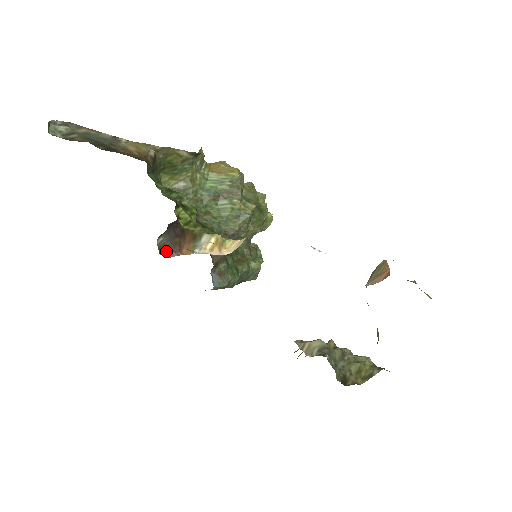
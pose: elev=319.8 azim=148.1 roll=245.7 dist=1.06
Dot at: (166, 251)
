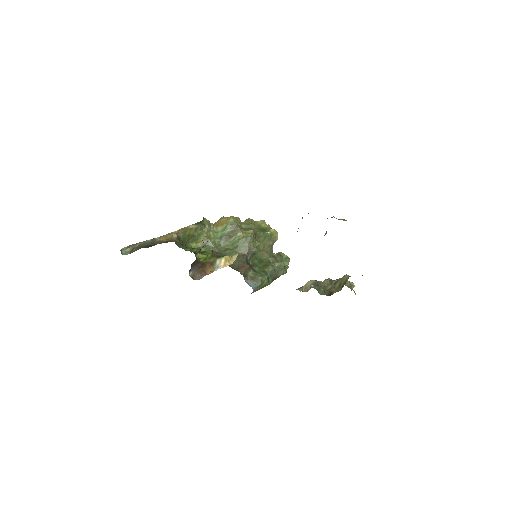
Dot at: (197, 277)
